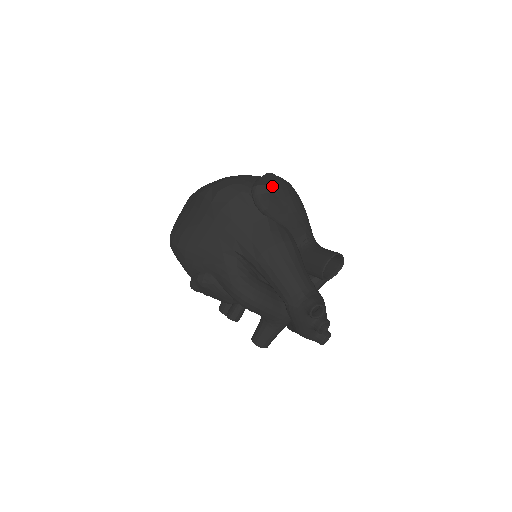
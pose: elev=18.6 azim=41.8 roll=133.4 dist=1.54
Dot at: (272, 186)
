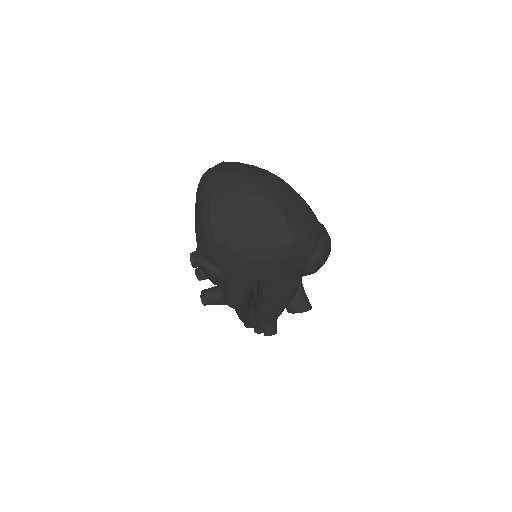
Dot at: occluded
